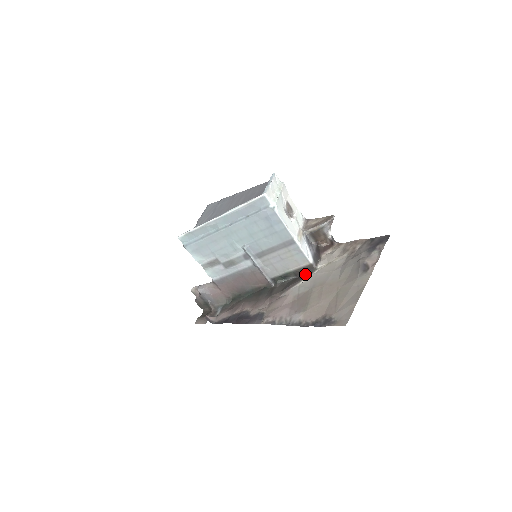
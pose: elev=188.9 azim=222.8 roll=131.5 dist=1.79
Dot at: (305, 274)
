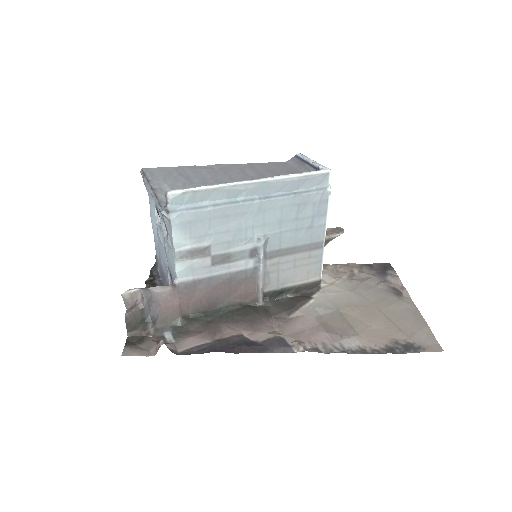
Dot at: (307, 293)
